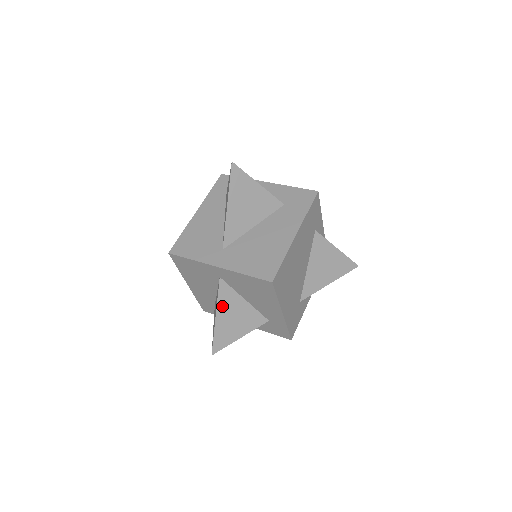
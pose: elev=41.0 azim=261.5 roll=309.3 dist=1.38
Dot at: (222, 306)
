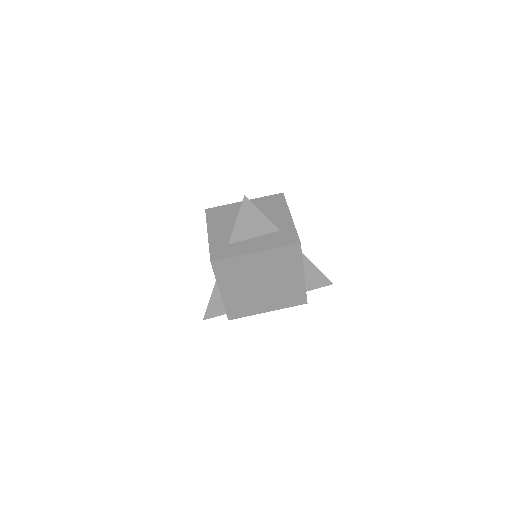
Dot at: occluded
